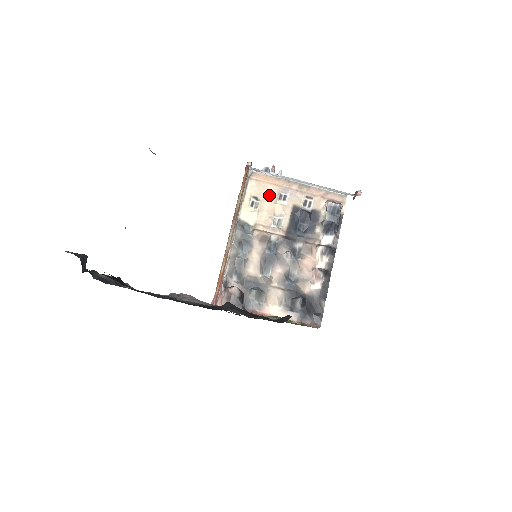
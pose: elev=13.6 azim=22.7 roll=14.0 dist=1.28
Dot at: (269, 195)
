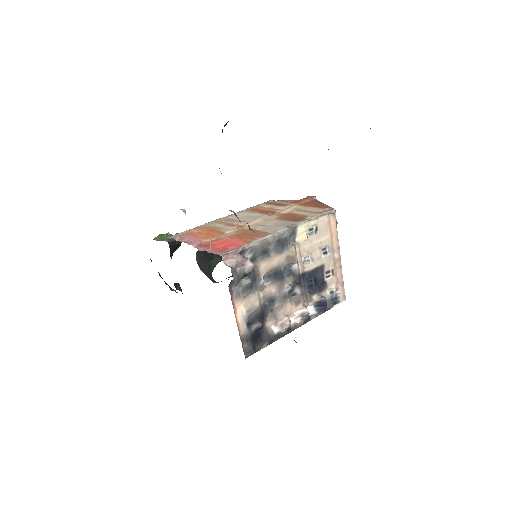
Dot at: (323, 239)
